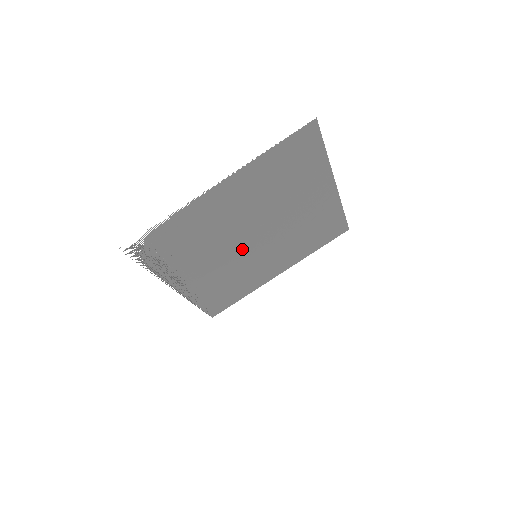
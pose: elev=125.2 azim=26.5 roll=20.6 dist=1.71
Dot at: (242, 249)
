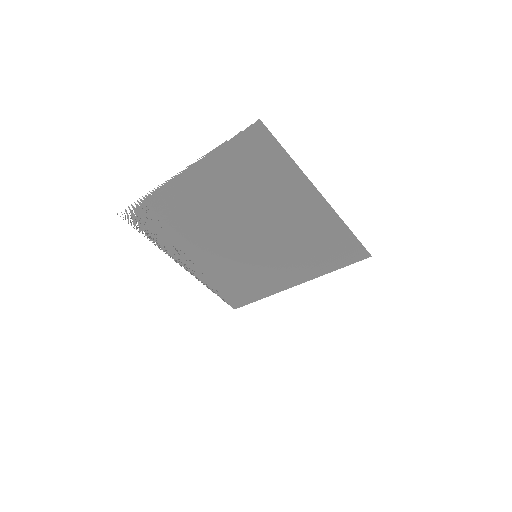
Dot at: (236, 244)
